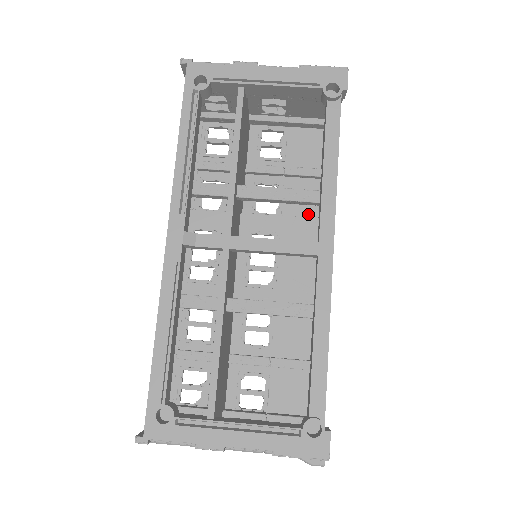
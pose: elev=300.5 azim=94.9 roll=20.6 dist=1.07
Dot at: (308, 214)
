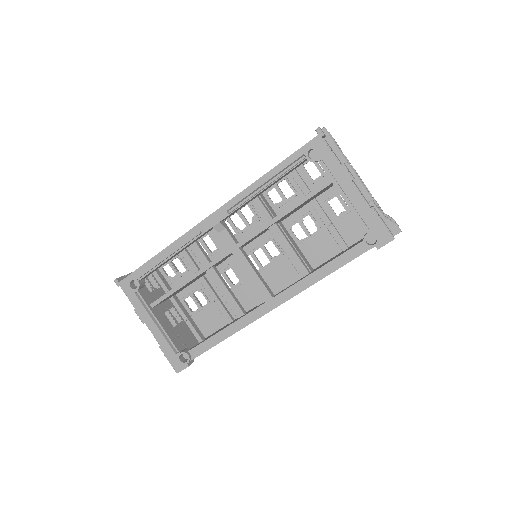
Dot at: (314, 260)
